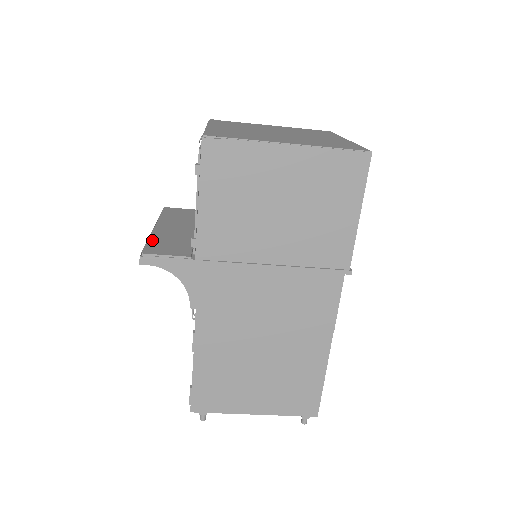
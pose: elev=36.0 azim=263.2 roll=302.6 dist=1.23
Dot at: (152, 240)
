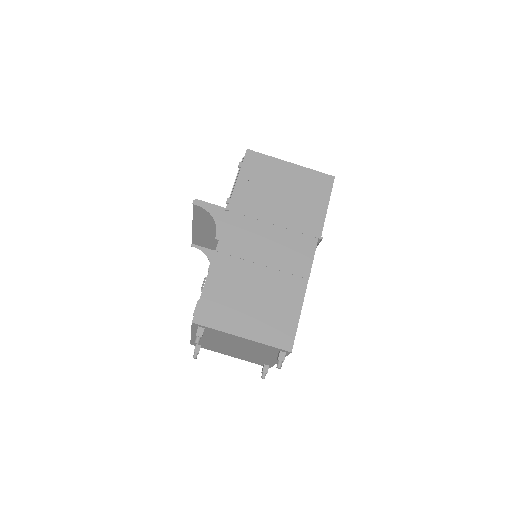
Dot at: occluded
